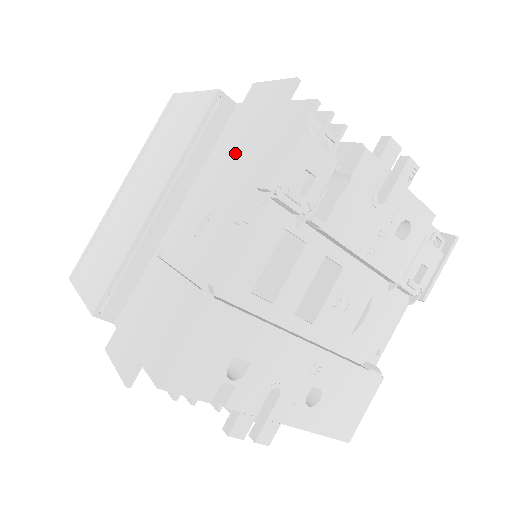
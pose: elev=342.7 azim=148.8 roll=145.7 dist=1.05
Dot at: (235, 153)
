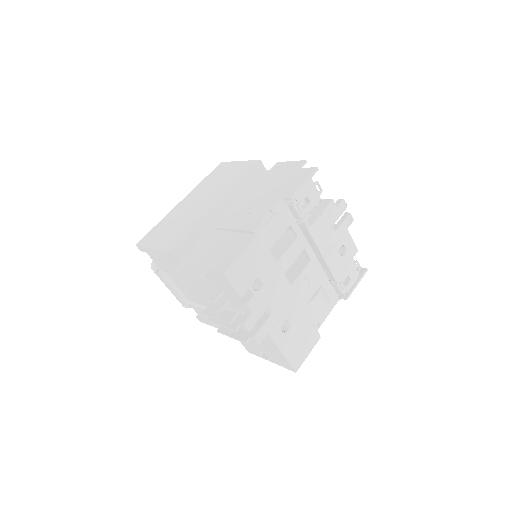
Dot at: (268, 187)
